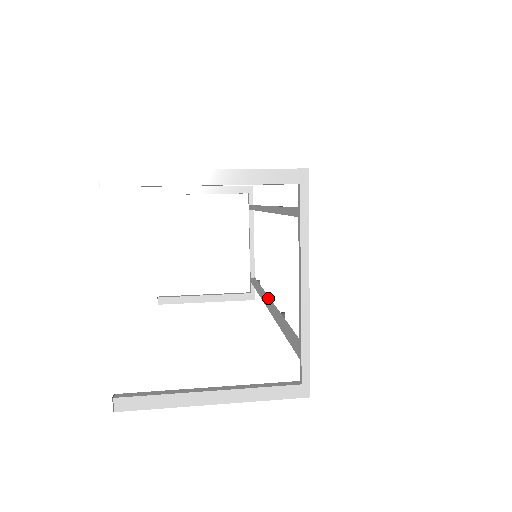
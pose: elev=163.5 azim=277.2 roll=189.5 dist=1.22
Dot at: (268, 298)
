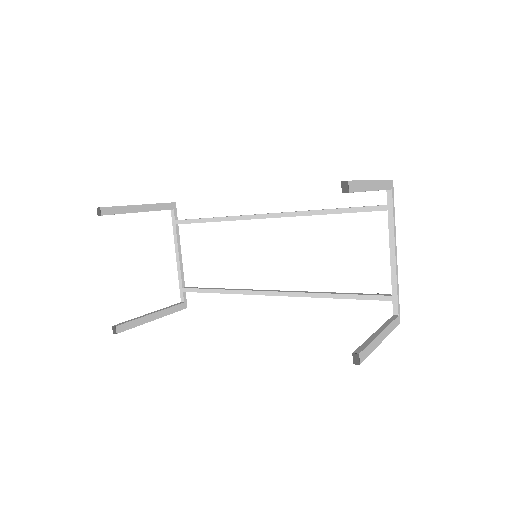
Dot at: (262, 290)
